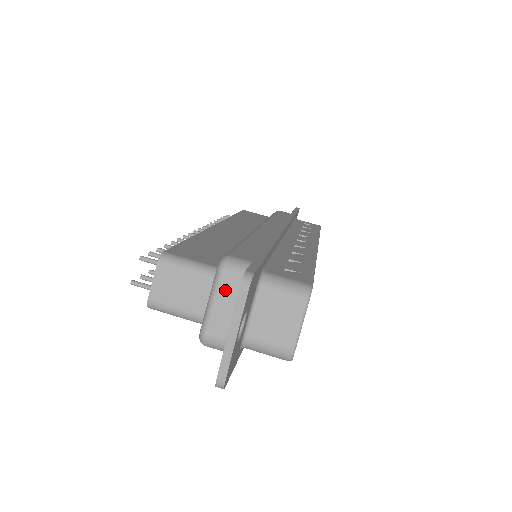
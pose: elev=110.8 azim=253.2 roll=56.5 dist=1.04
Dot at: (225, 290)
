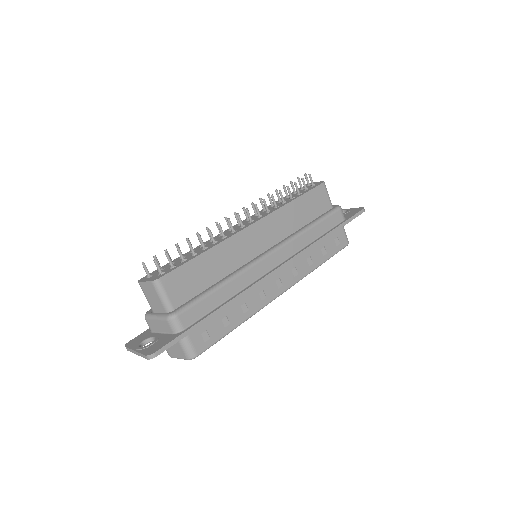
Dot at: (163, 323)
